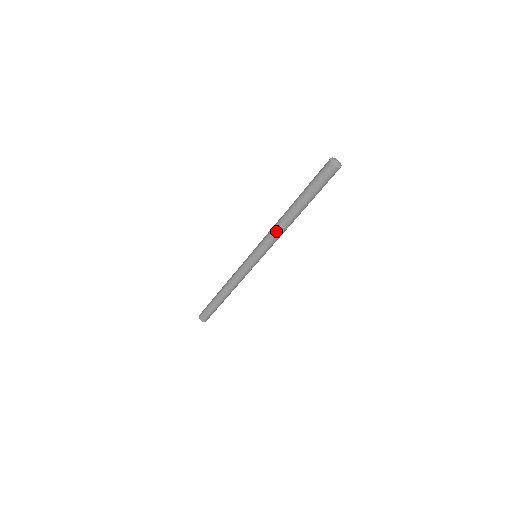
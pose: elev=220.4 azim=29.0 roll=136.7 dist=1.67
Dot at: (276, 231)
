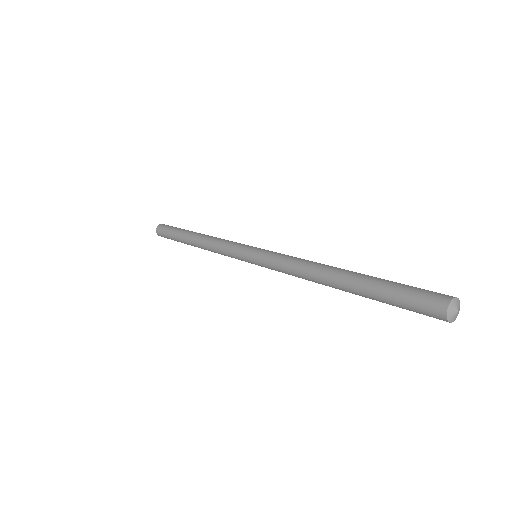
Dot at: occluded
